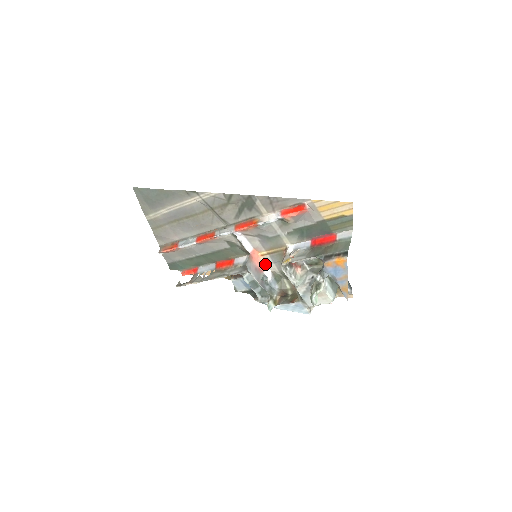
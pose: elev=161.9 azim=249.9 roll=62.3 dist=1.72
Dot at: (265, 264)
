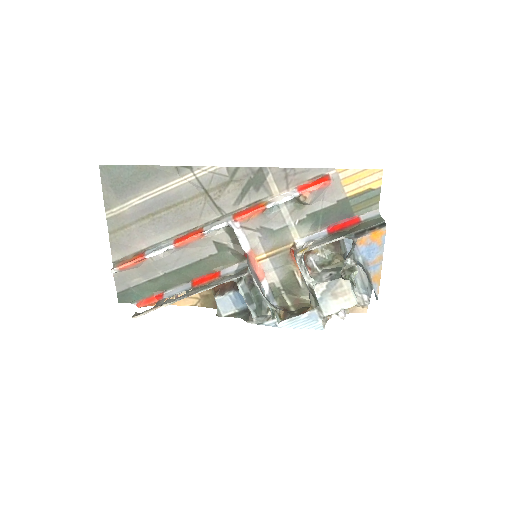
Dot at: (262, 272)
